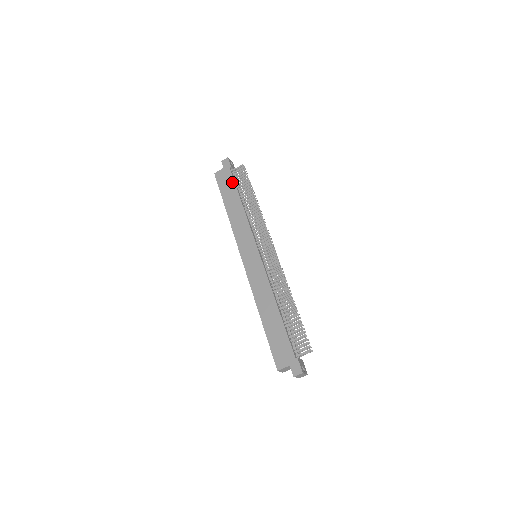
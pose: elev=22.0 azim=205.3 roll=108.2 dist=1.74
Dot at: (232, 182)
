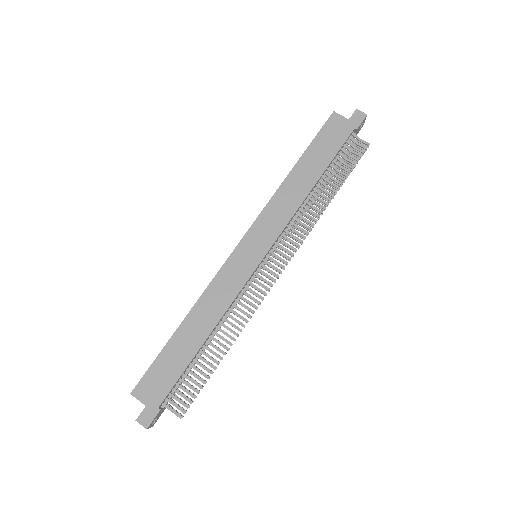
Dot at: (336, 148)
